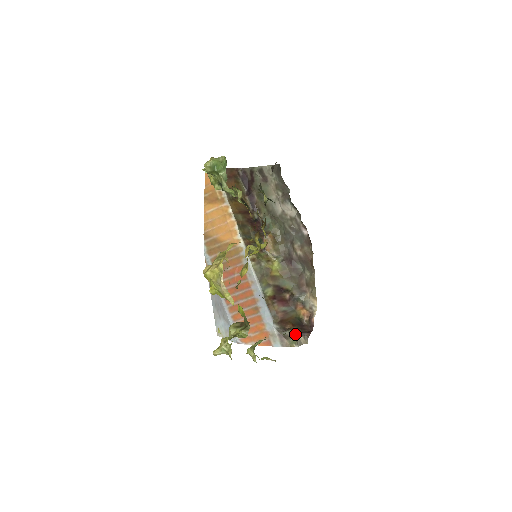
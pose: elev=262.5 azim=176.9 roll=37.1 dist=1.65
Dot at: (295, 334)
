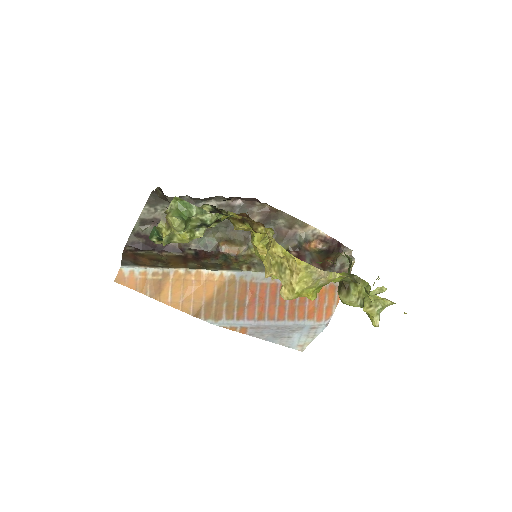
Dot at: (341, 257)
